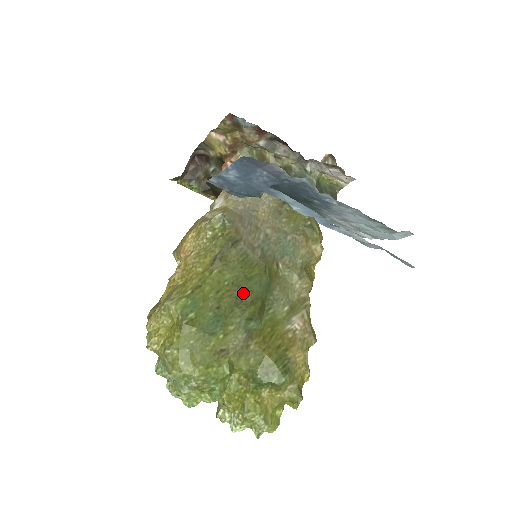
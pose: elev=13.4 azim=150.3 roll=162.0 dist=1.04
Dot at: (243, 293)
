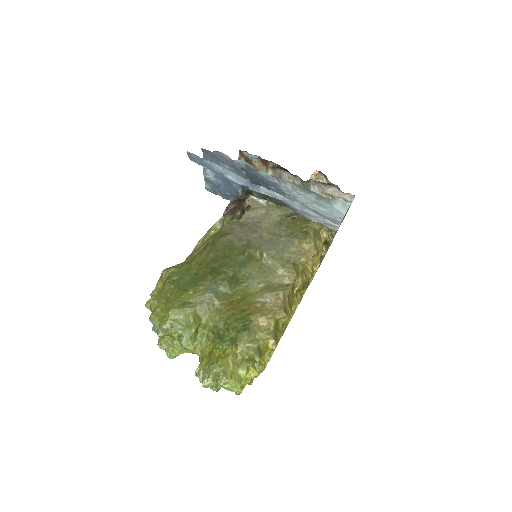
Dot at: (218, 265)
